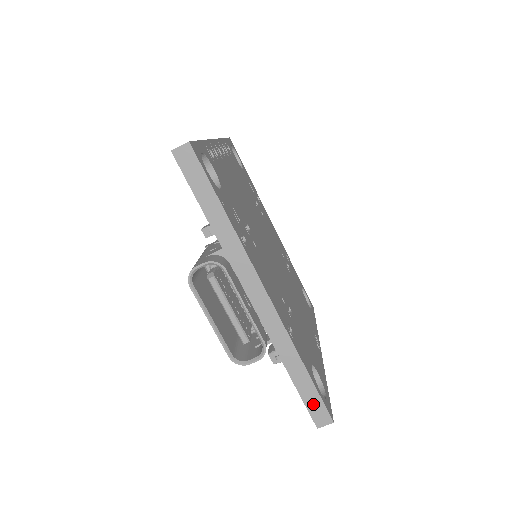
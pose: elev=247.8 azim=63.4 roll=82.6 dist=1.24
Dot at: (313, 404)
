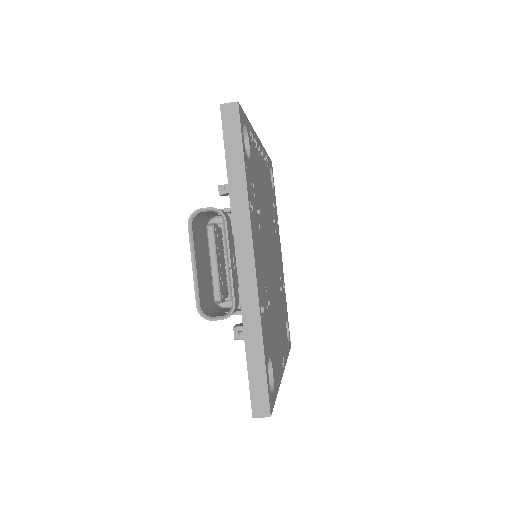
Dot at: (257, 389)
